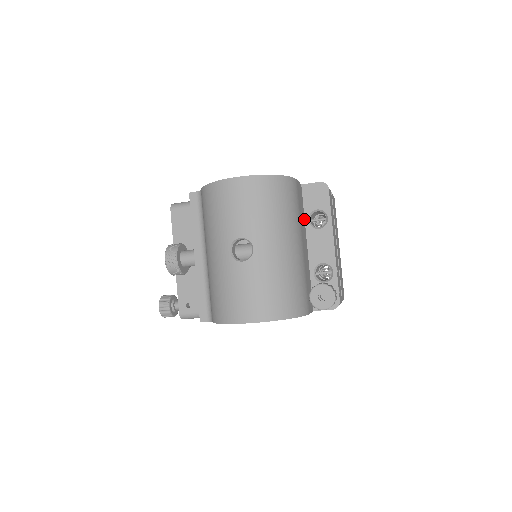
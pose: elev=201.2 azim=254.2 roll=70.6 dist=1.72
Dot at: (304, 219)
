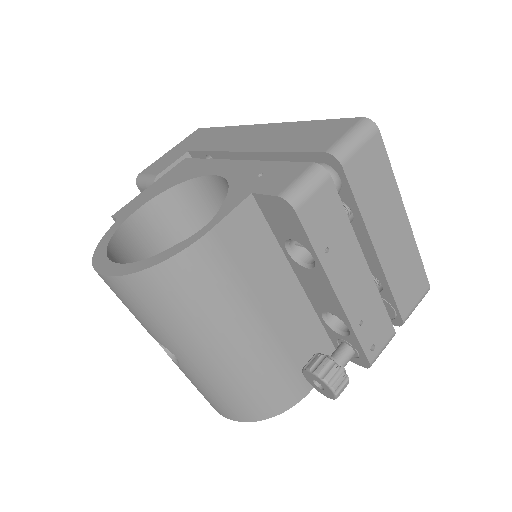
Dot at: (279, 249)
